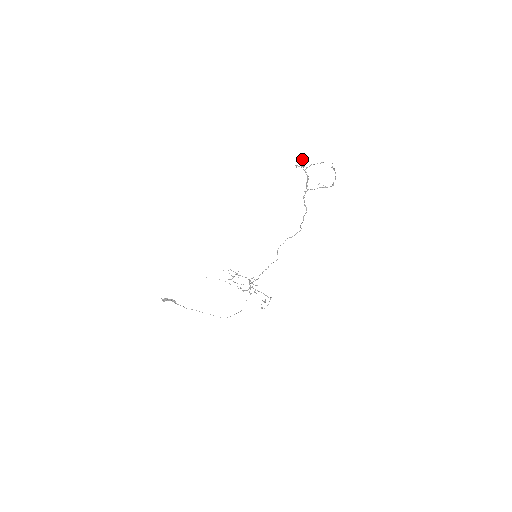
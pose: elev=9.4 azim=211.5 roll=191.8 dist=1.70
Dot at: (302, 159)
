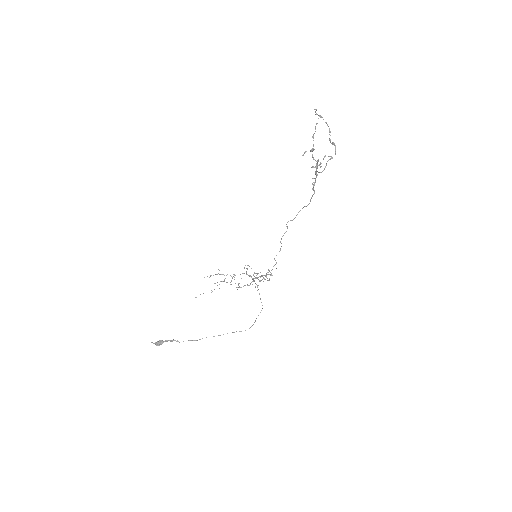
Dot at: (313, 150)
